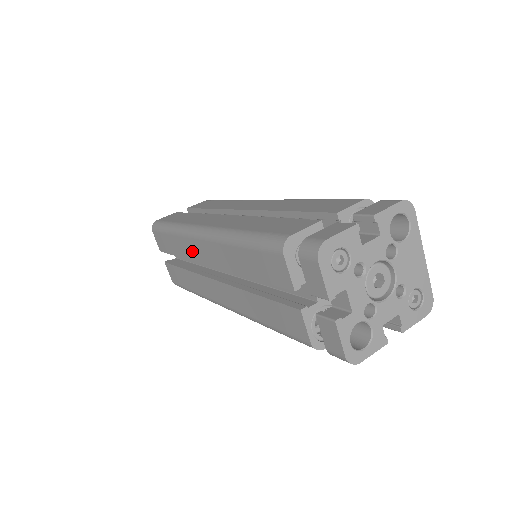
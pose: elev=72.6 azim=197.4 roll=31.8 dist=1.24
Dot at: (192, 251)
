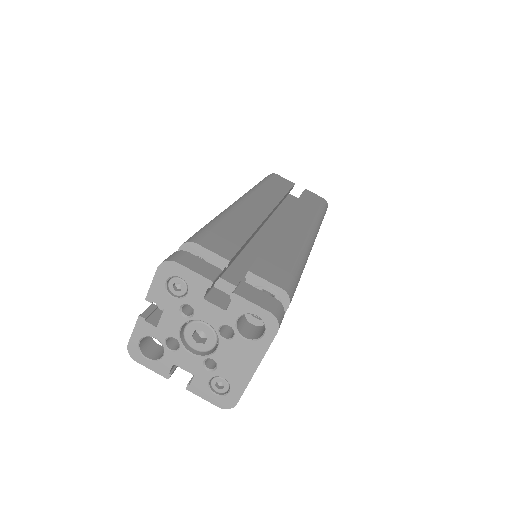
Dot at: occluded
